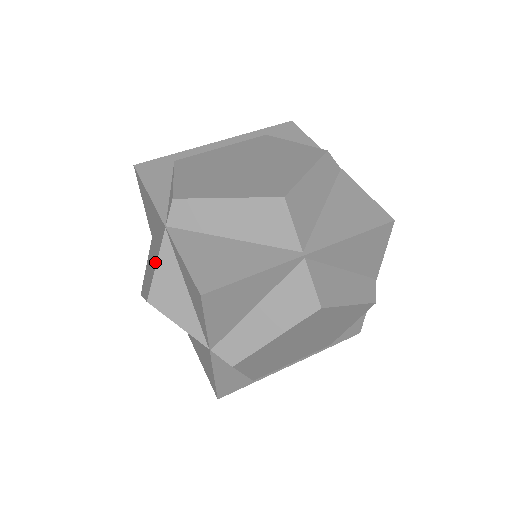
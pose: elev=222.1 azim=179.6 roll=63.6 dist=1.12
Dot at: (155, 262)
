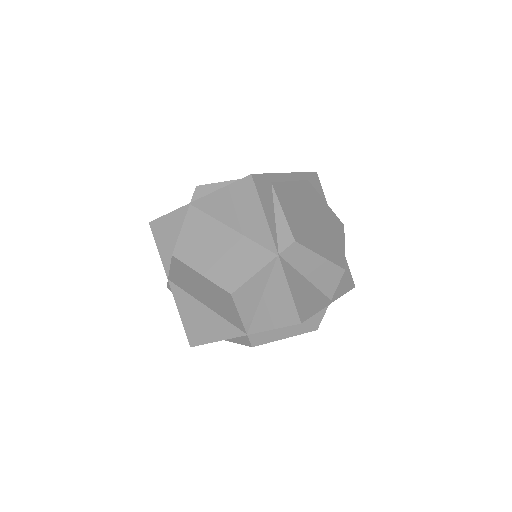
Dot at: (249, 268)
